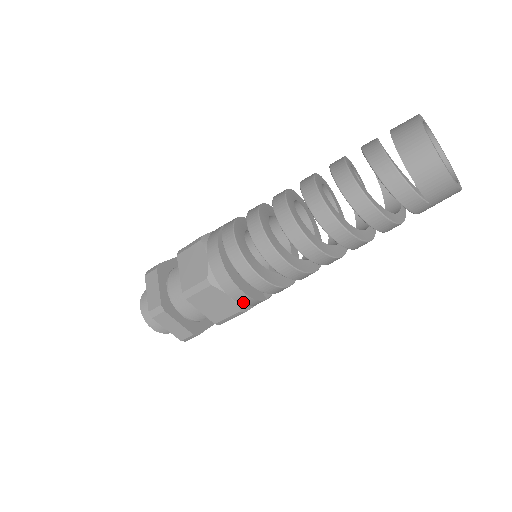
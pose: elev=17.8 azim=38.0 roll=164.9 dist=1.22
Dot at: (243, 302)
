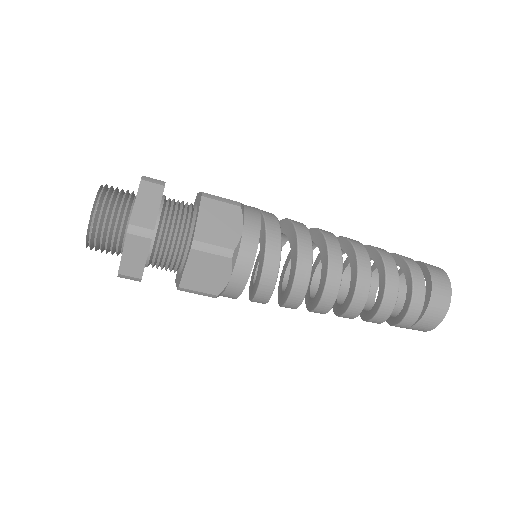
Dot at: (230, 290)
